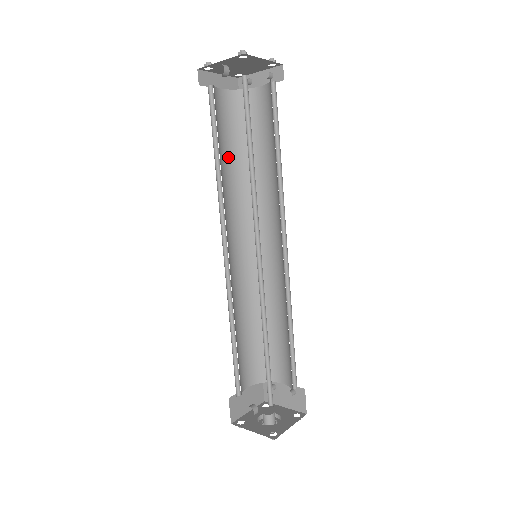
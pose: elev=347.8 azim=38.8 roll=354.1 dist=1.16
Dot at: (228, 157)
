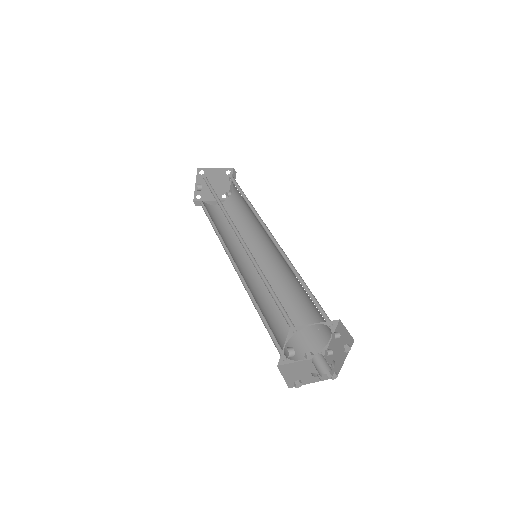
Dot at: (228, 229)
